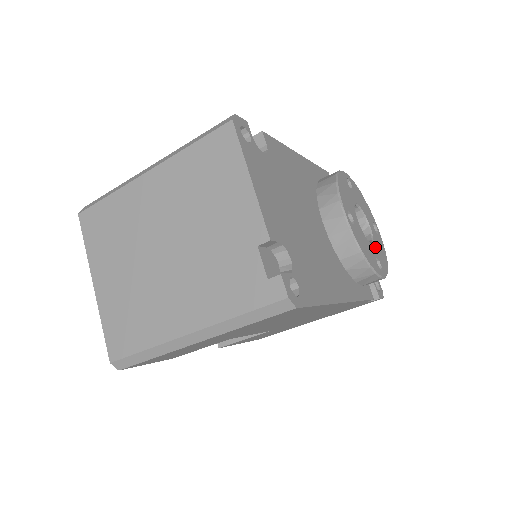
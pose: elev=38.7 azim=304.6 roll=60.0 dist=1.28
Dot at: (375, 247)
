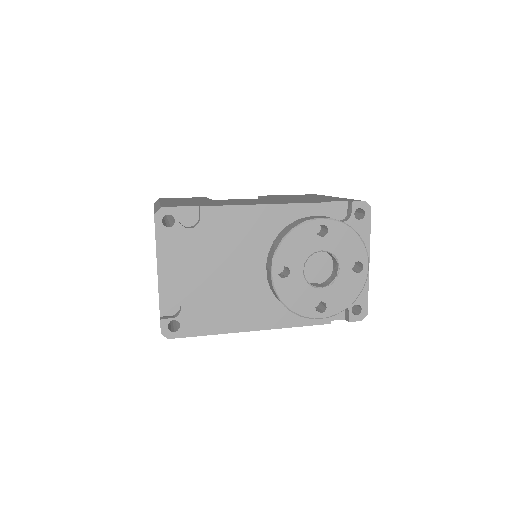
Dot at: (329, 290)
